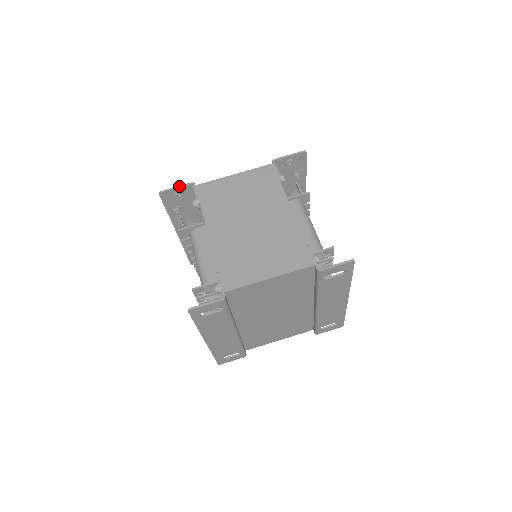
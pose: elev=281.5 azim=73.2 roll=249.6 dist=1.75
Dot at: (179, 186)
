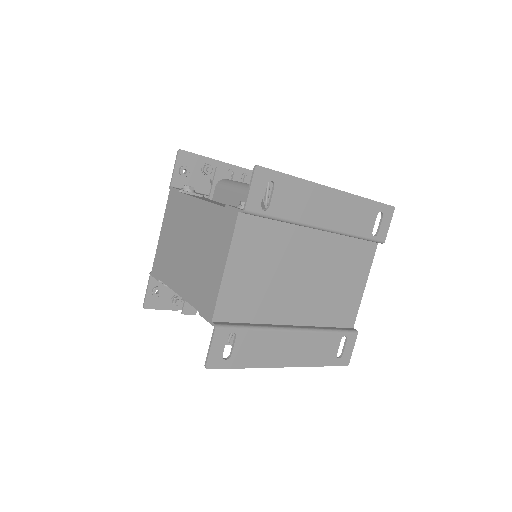
Dot at: (147, 287)
